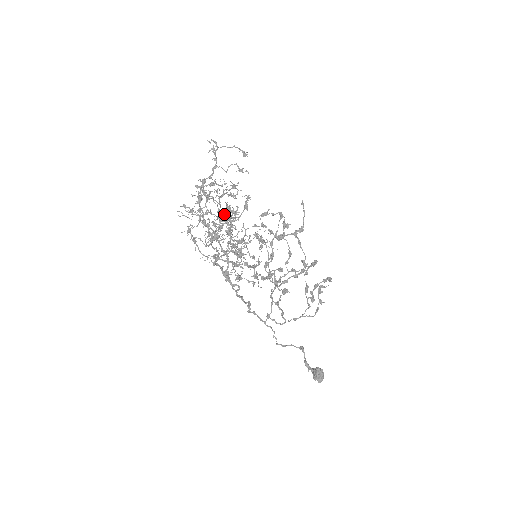
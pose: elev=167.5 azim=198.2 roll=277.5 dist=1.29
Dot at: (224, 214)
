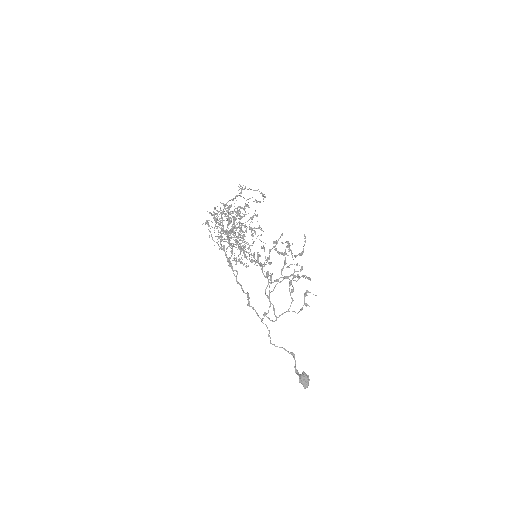
Dot at: (239, 226)
